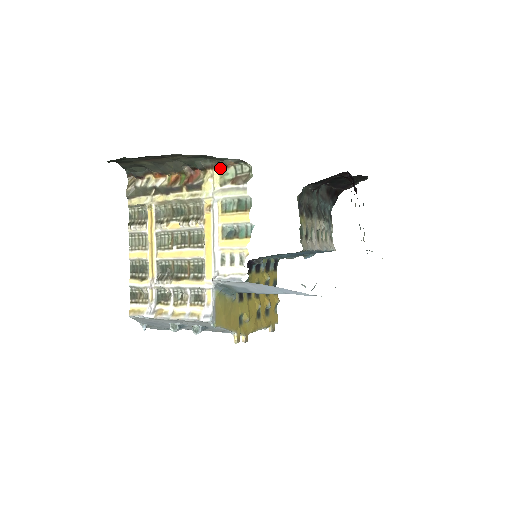
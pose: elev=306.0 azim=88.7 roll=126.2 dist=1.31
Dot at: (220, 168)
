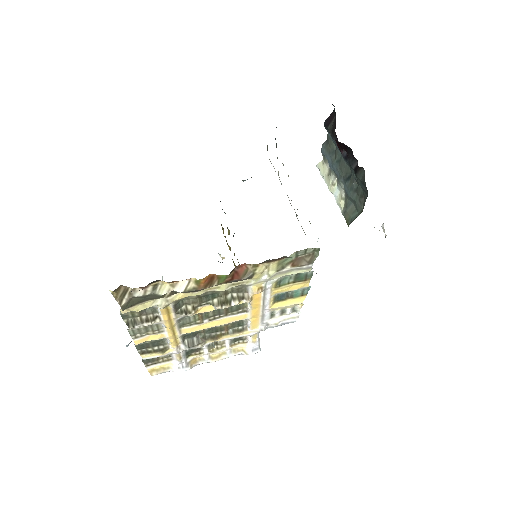
Dot at: (280, 259)
